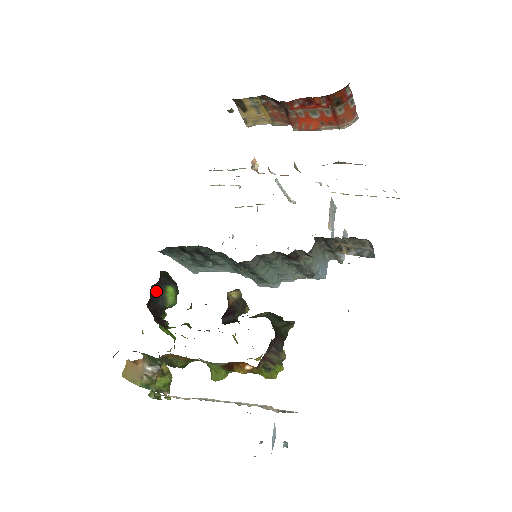
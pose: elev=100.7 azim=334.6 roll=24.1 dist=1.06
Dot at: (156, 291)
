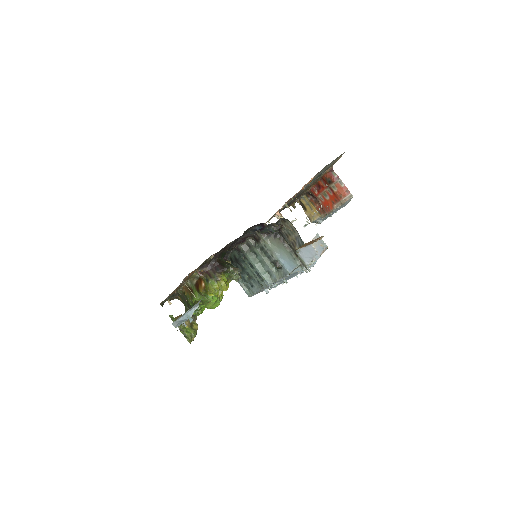
Dot at: occluded
